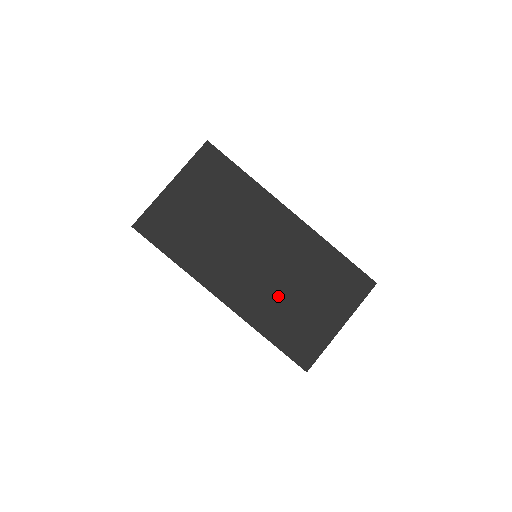
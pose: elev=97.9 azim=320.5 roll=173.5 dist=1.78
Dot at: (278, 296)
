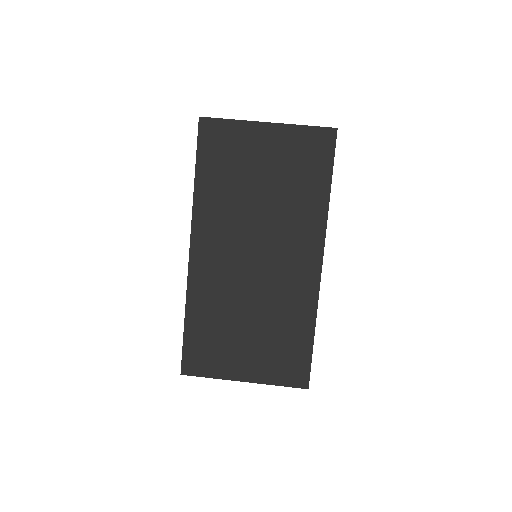
Dot at: (231, 303)
